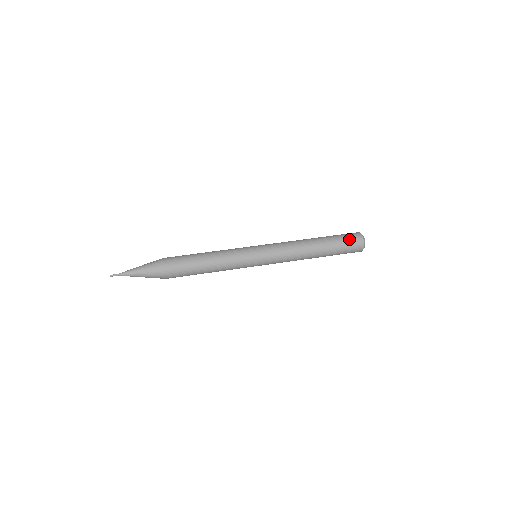
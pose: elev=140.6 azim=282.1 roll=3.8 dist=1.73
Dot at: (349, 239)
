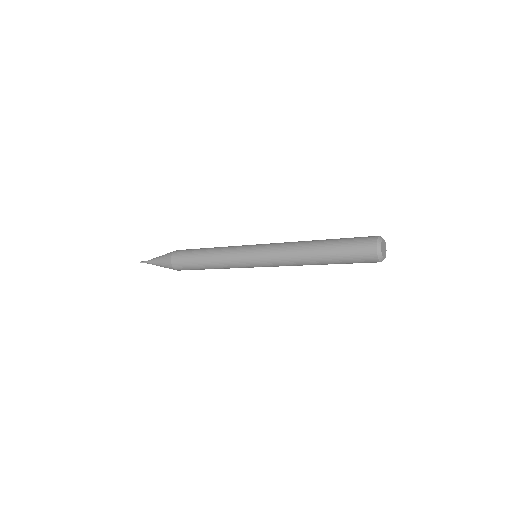
Dot at: (358, 241)
